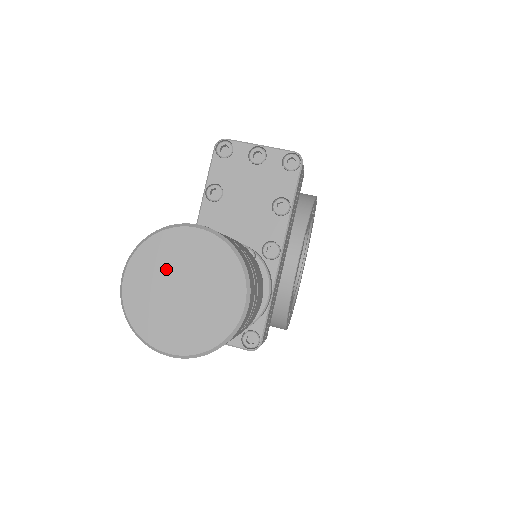
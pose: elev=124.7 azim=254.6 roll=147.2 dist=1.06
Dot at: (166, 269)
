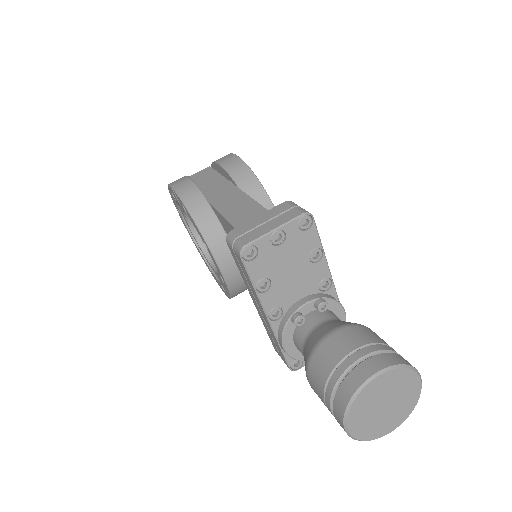
Dot at: (370, 407)
